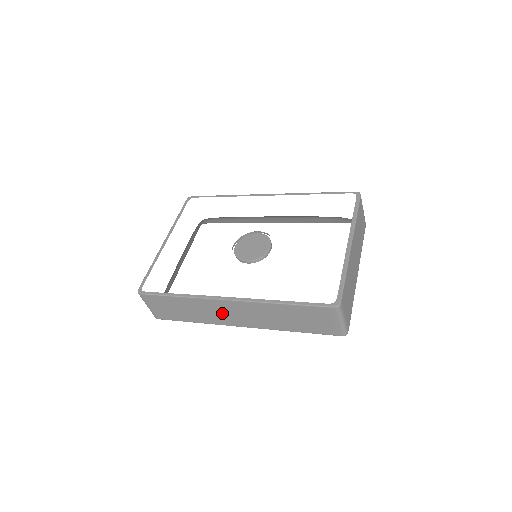
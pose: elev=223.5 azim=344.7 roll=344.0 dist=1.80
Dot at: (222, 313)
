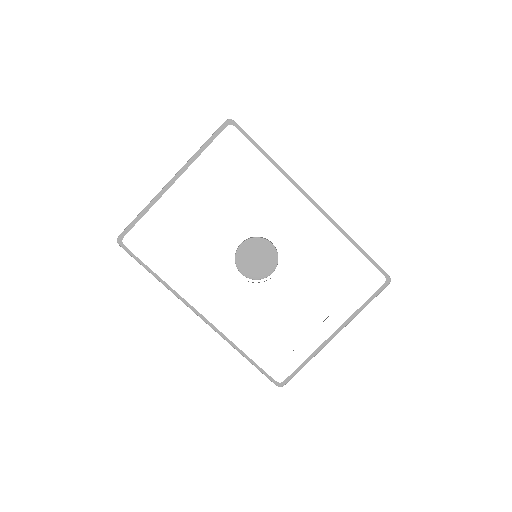
Dot at: occluded
